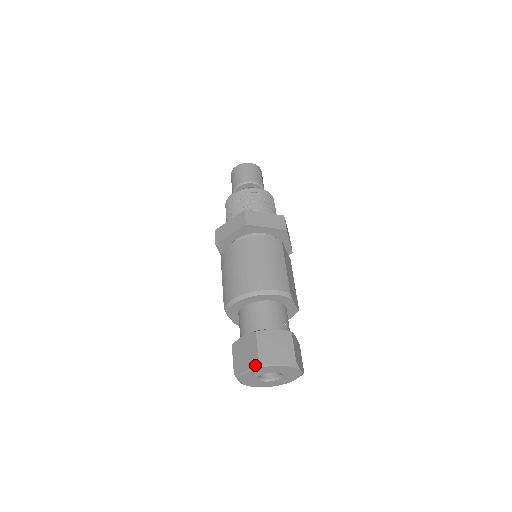
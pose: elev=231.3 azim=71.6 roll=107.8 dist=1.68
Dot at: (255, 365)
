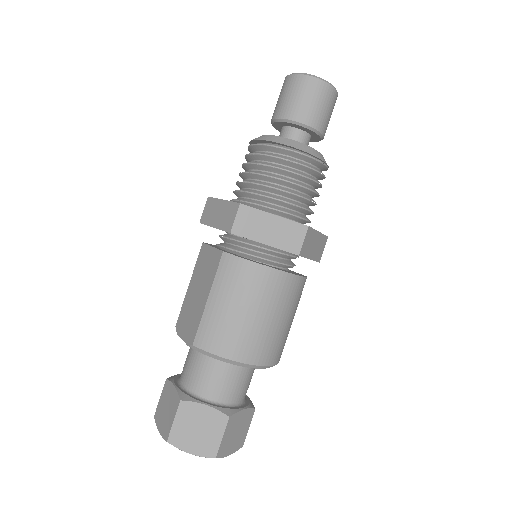
Dot at: (208, 457)
